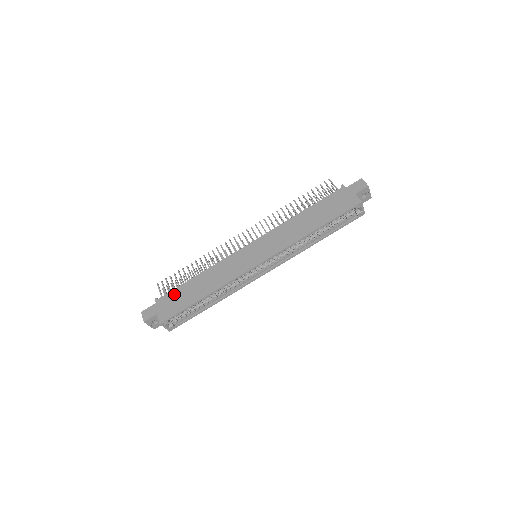
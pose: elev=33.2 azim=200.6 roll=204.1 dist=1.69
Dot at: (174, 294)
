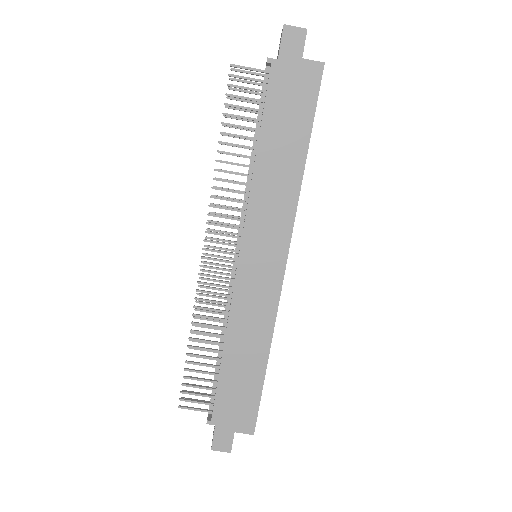
Dot at: (224, 396)
